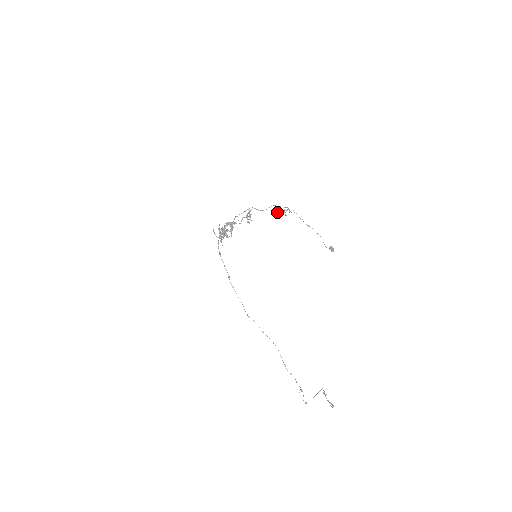
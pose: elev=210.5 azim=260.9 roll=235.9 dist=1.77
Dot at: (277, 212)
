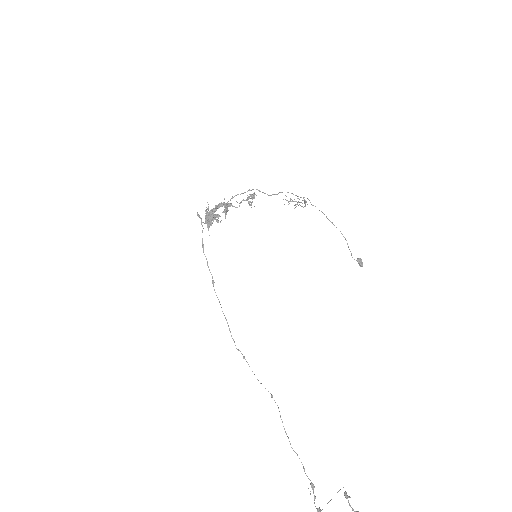
Dot at: (291, 199)
